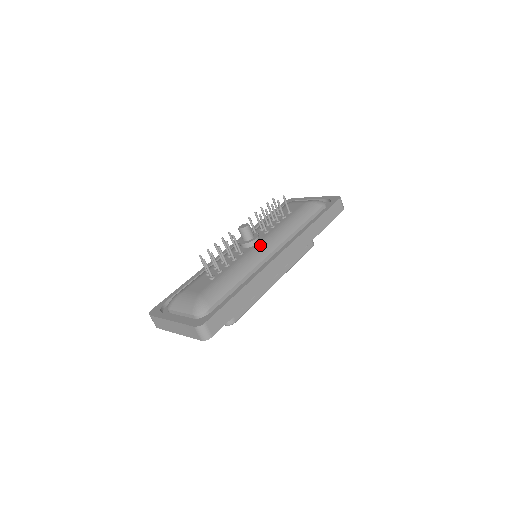
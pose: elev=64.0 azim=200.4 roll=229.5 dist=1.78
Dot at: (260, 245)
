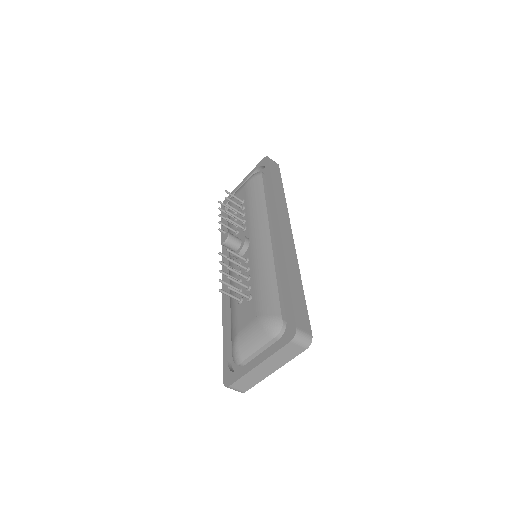
Dot at: (254, 239)
